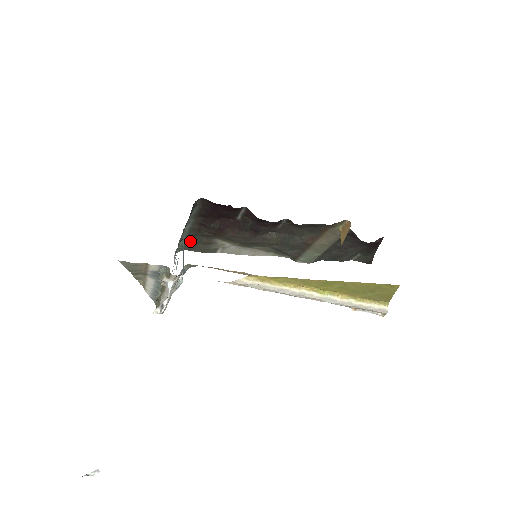
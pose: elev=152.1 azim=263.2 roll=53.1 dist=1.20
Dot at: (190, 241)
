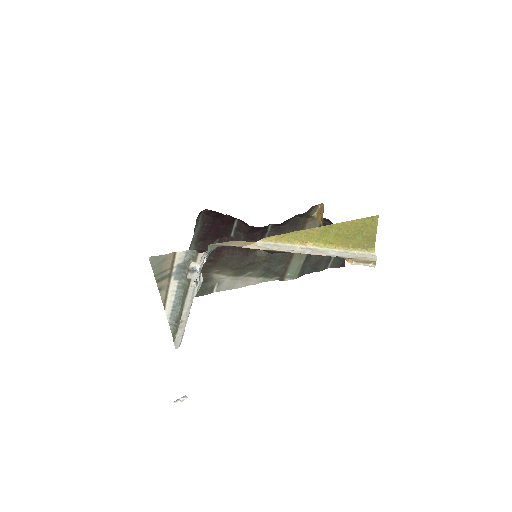
Dot at: occluded
